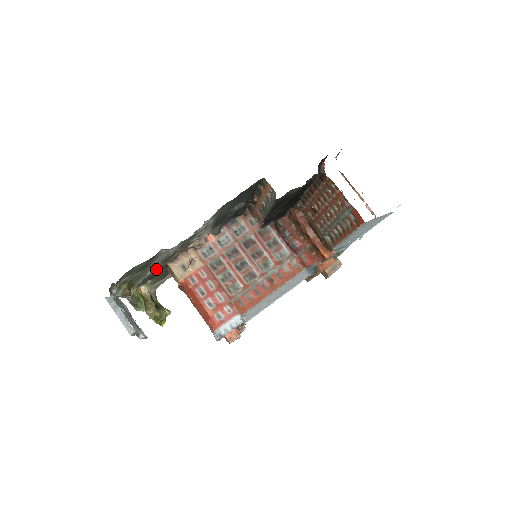
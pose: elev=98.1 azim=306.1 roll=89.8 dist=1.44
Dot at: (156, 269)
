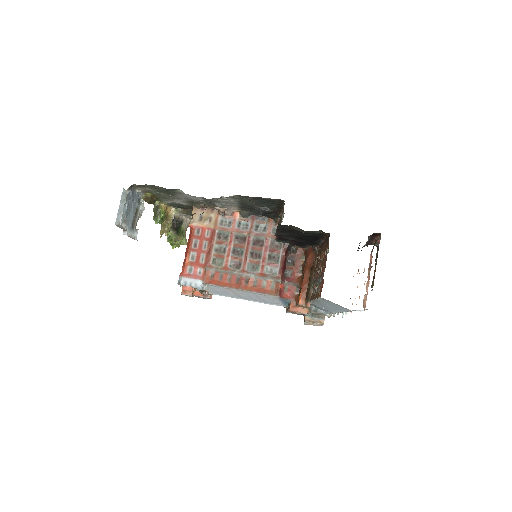
Dot at: (183, 203)
